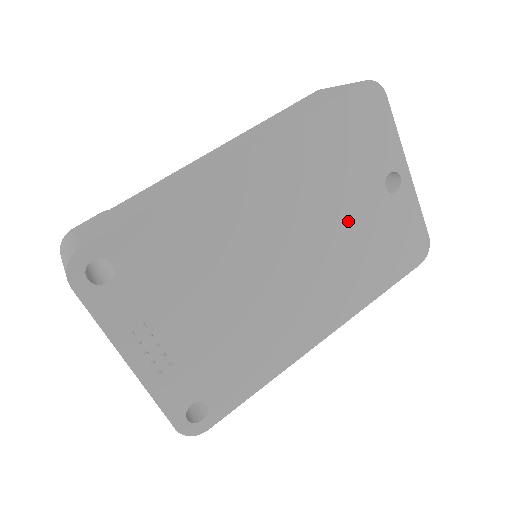
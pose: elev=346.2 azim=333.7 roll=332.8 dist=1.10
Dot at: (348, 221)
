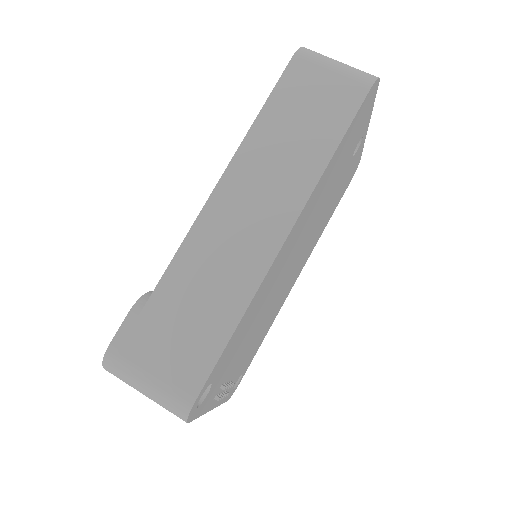
Dot at: (329, 200)
